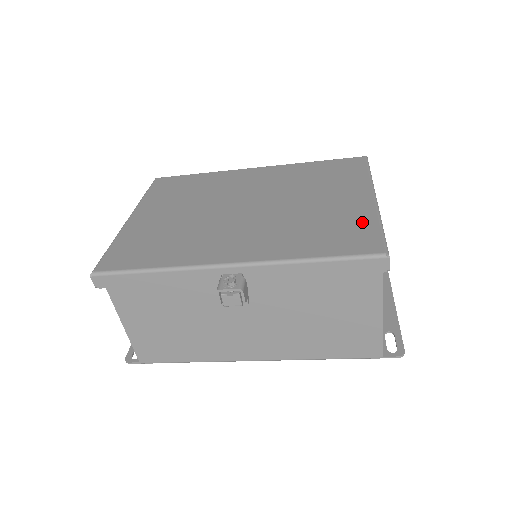
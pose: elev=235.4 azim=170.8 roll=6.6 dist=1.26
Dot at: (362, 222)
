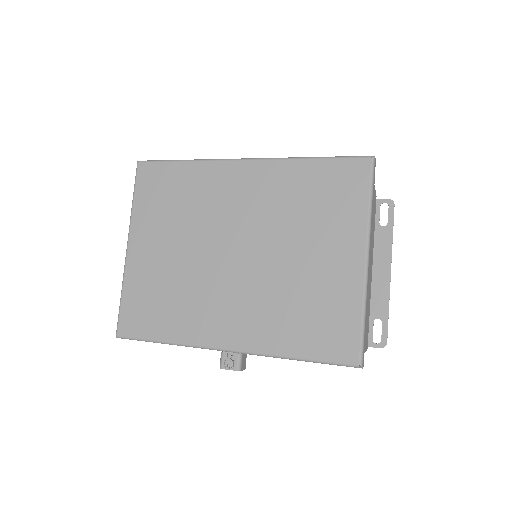
Dot at: (346, 309)
